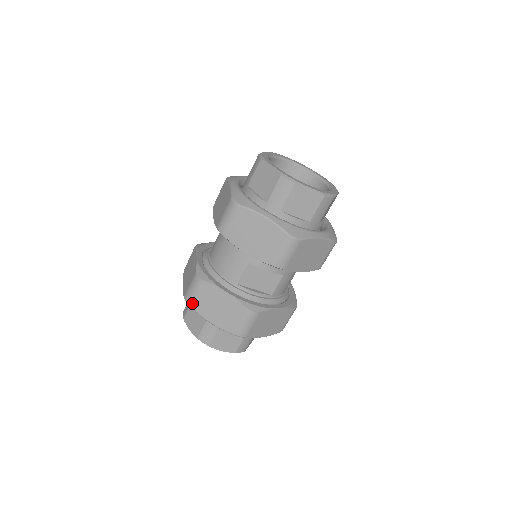
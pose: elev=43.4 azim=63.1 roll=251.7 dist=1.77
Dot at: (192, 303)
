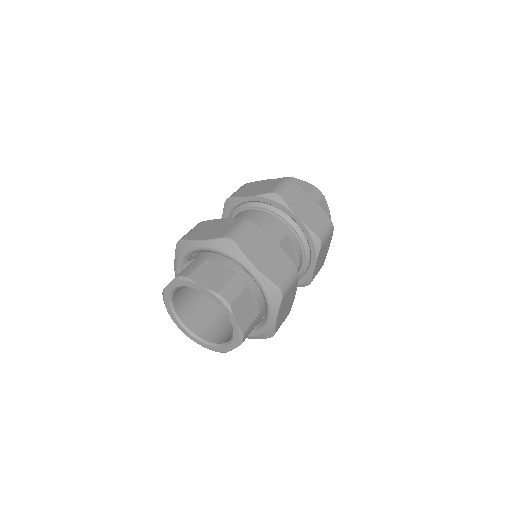
Dot at: (239, 241)
